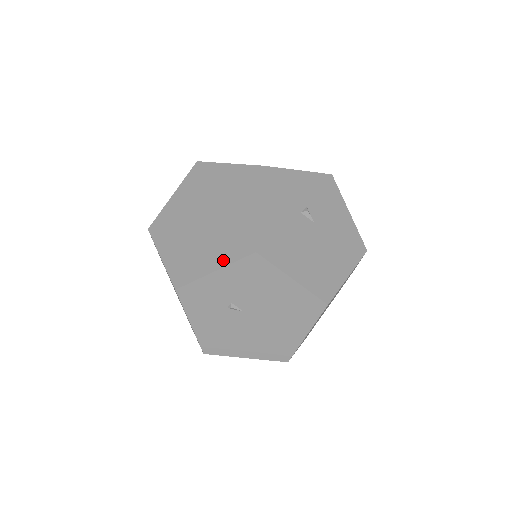
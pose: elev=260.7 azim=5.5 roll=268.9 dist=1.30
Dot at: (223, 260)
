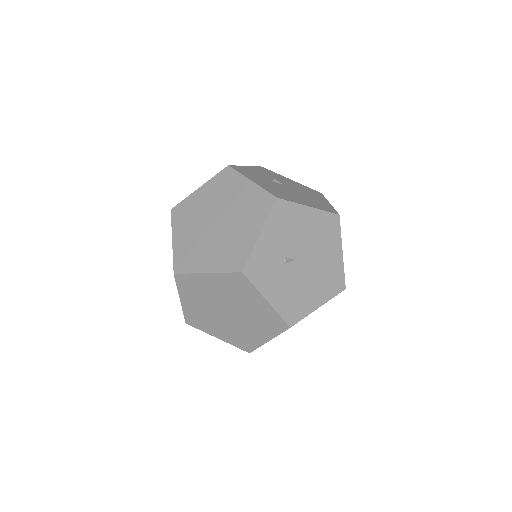
Dot at: (259, 223)
